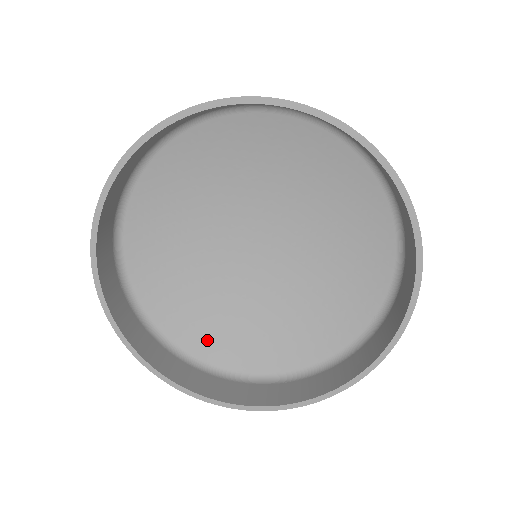
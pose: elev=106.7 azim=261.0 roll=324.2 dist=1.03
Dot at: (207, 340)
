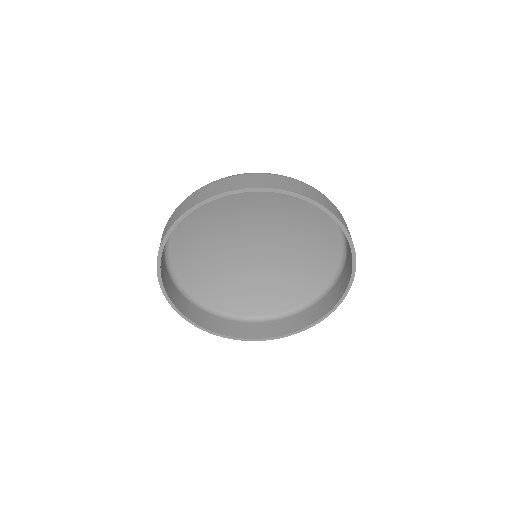
Dot at: (240, 304)
